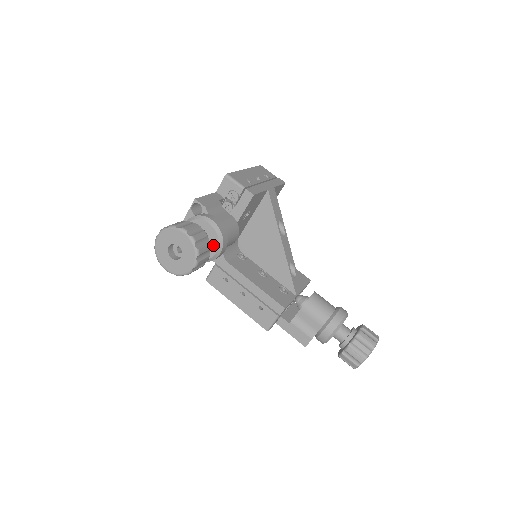
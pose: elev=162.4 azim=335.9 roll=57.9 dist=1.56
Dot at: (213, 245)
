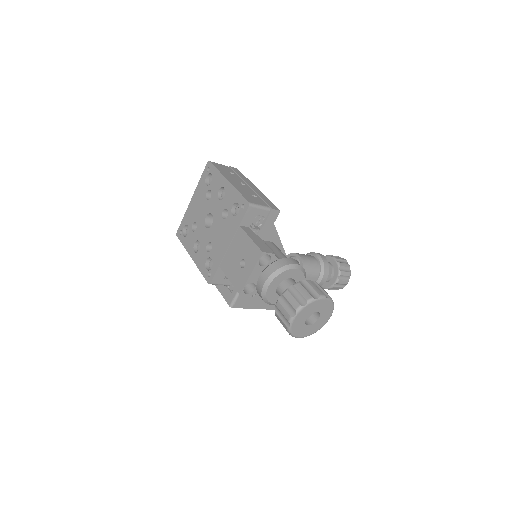
Dot at: occluded
